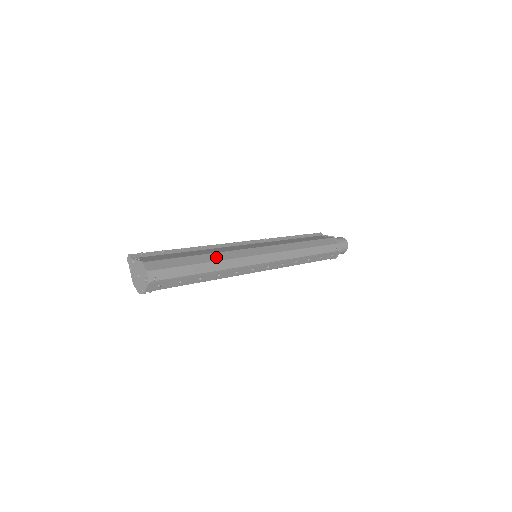
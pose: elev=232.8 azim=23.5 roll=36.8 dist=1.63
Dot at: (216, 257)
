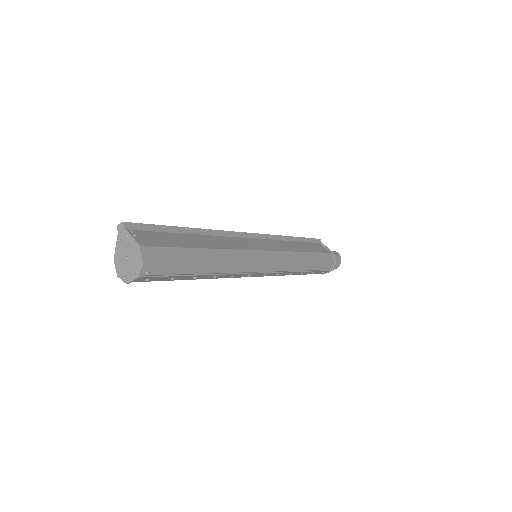
Dot at: (221, 256)
